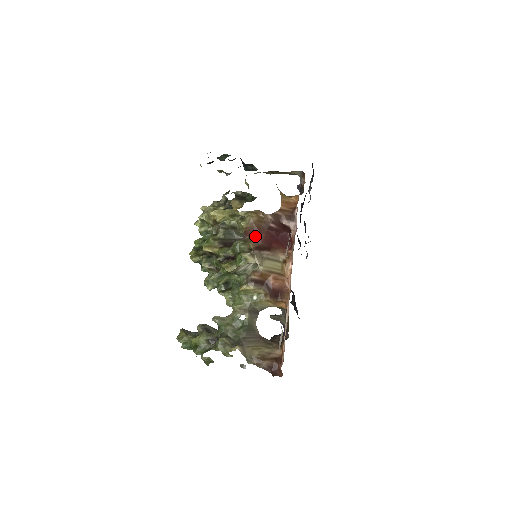
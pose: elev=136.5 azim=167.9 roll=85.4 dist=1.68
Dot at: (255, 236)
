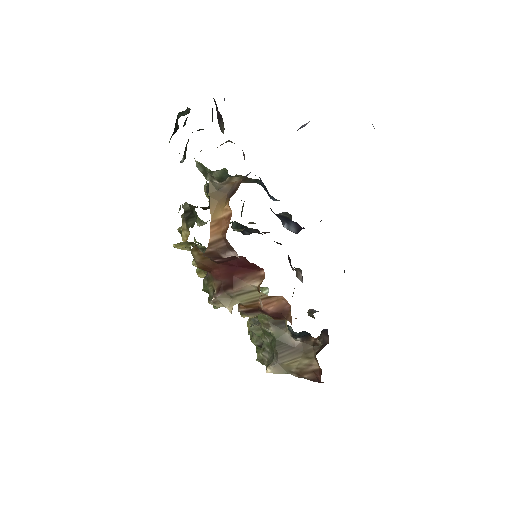
Dot at: (212, 274)
